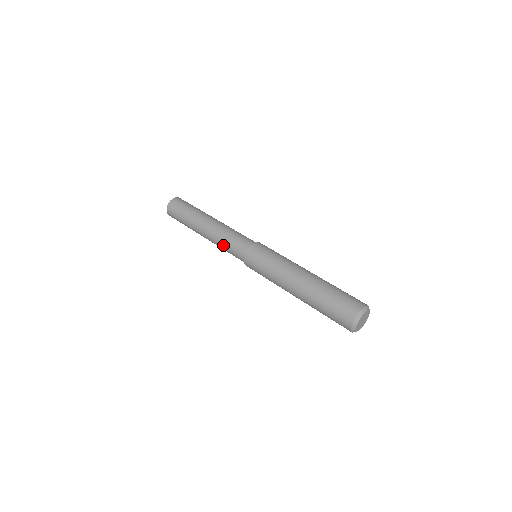
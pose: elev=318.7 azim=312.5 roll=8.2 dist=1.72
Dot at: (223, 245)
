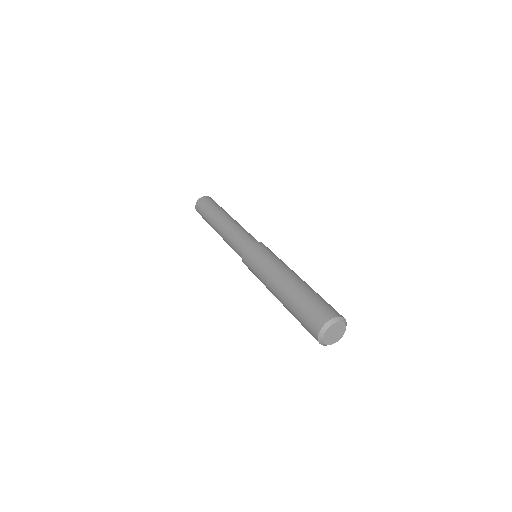
Dot at: occluded
